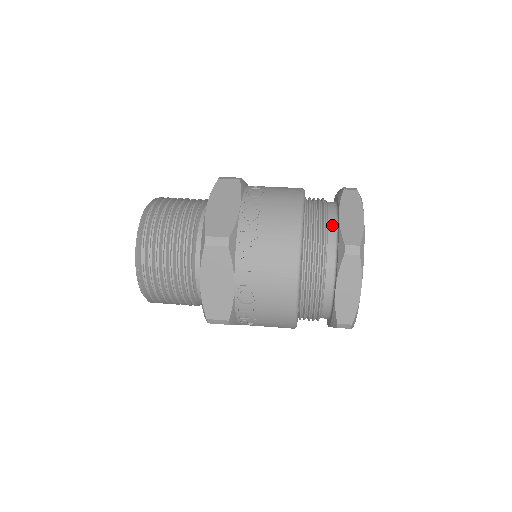
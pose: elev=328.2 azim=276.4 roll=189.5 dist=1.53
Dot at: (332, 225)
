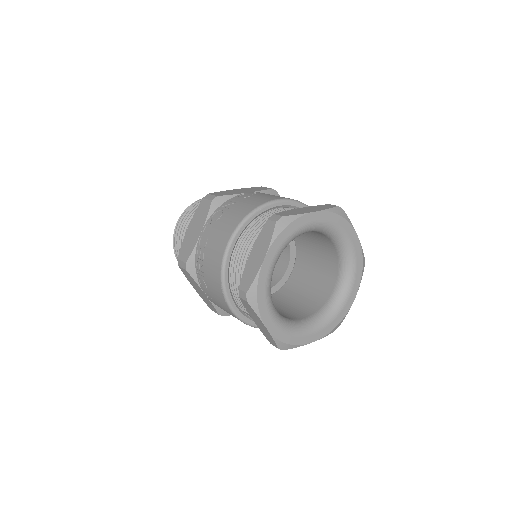
Dot at: occluded
